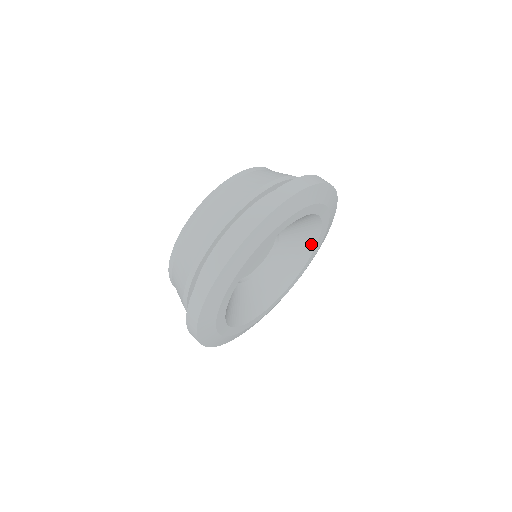
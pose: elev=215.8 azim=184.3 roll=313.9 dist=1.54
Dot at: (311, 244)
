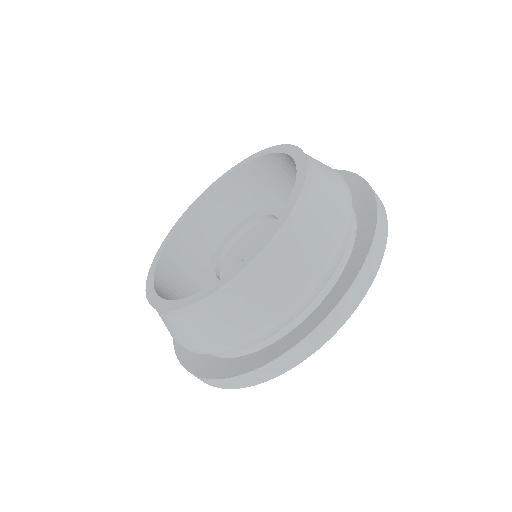
Dot at: occluded
